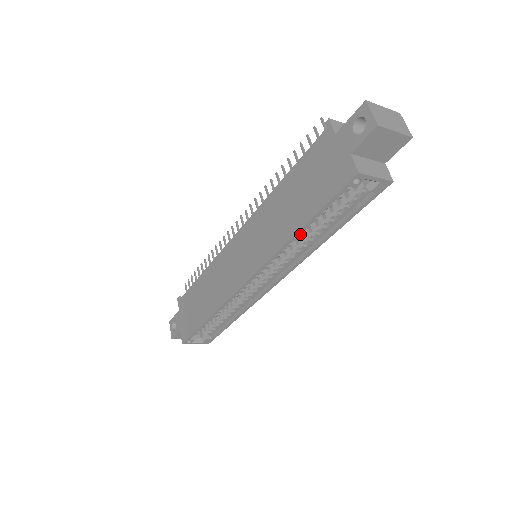
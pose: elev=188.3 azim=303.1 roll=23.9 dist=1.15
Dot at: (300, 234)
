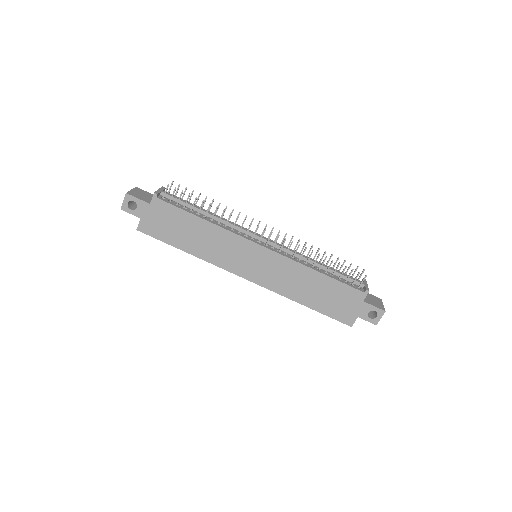
Dot at: occluded
